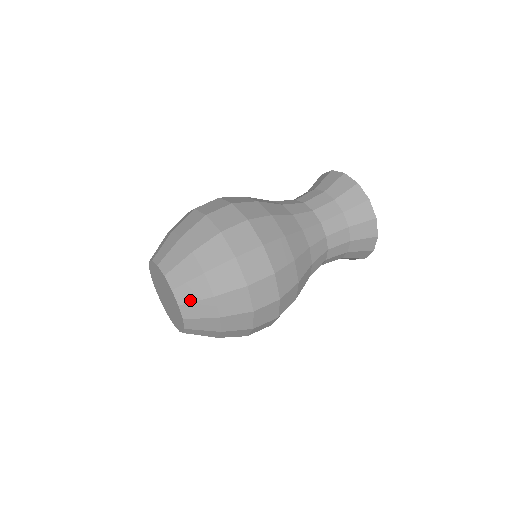
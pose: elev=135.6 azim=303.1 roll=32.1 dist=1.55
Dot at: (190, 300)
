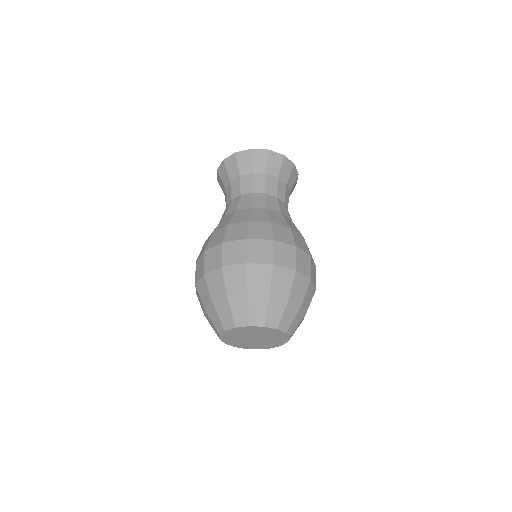
Dot at: (295, 328)
